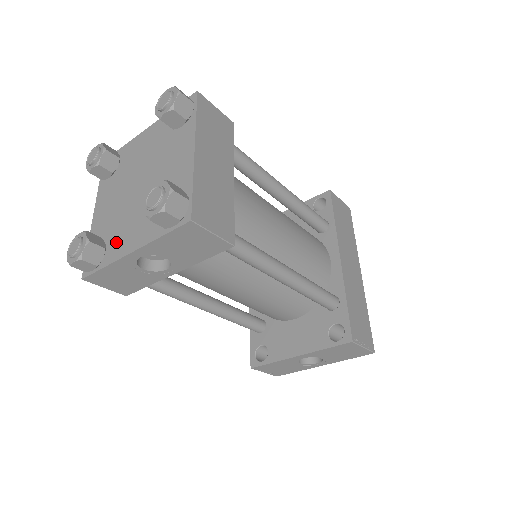
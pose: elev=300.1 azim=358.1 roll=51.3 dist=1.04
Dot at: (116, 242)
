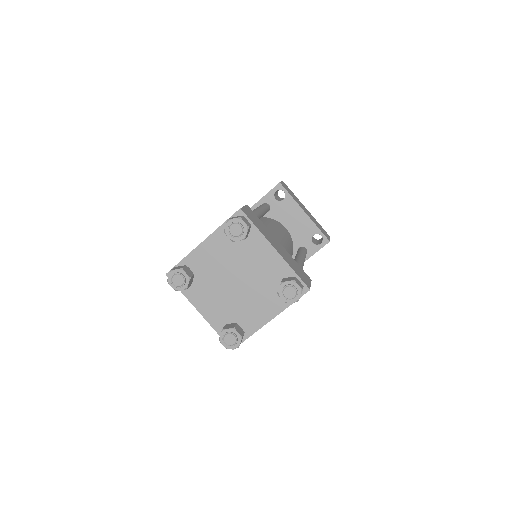
Dot at: (198, 292)
